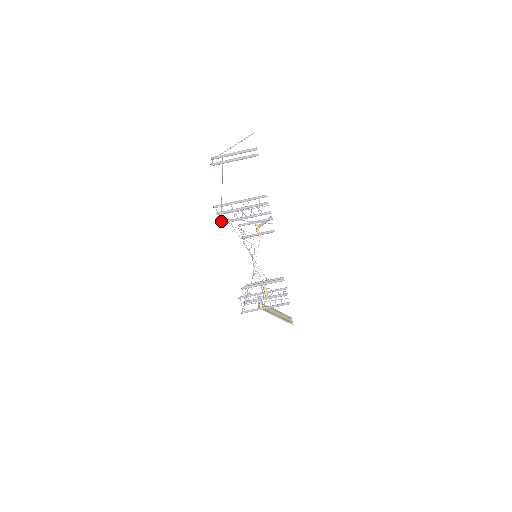
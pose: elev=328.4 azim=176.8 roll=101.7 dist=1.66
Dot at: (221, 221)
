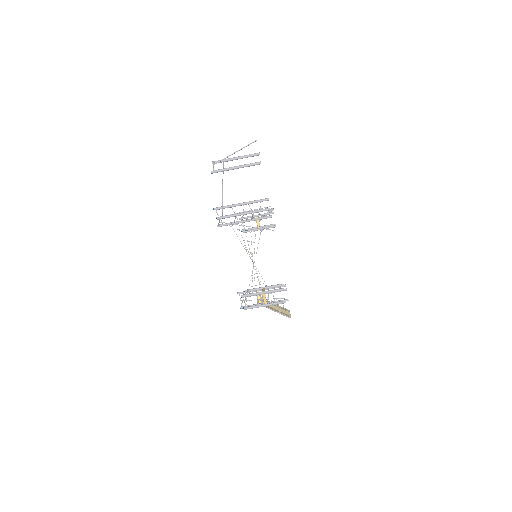
Dot at: (221, 224)
